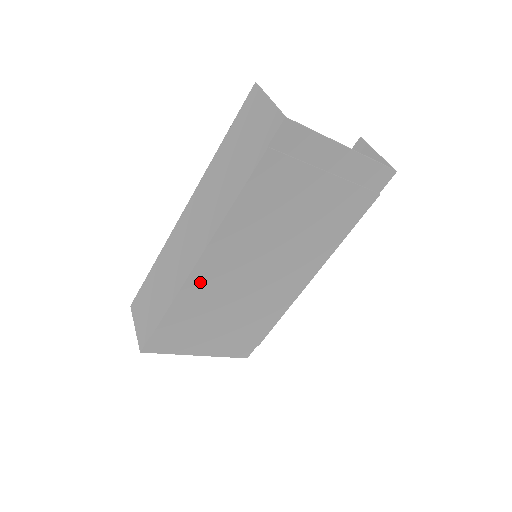
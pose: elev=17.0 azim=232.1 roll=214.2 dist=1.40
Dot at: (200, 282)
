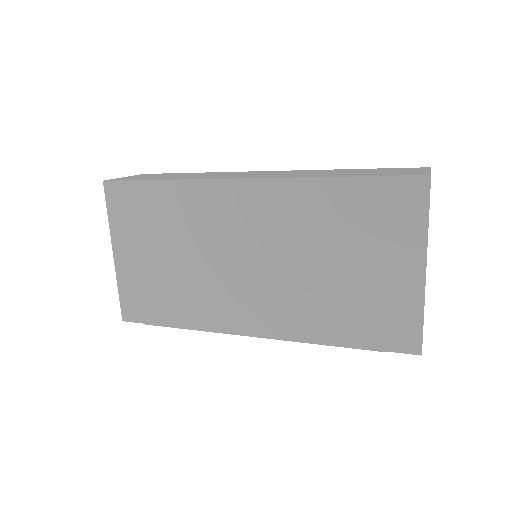
Dot at: (210, 197)
